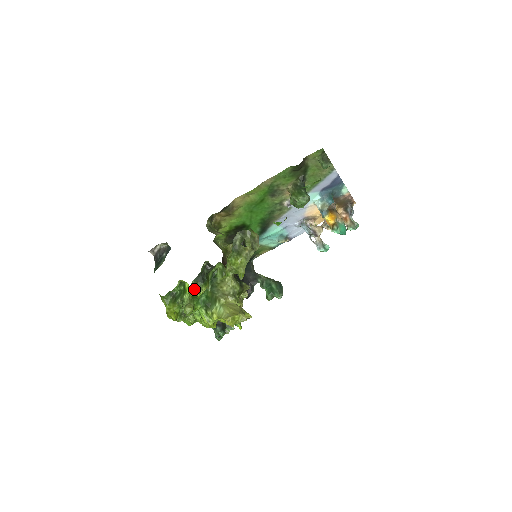
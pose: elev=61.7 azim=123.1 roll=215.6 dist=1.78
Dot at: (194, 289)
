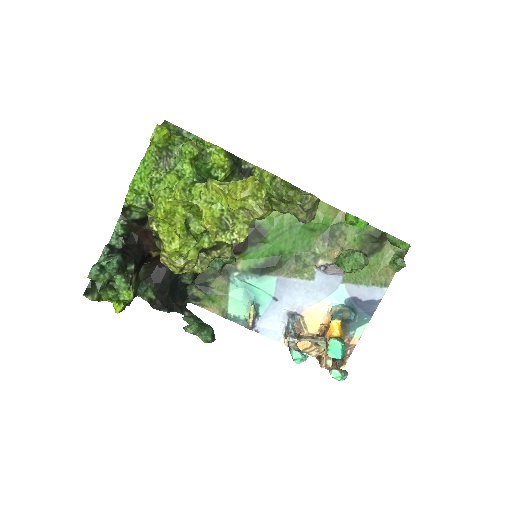
Dot at: (223, 149)
